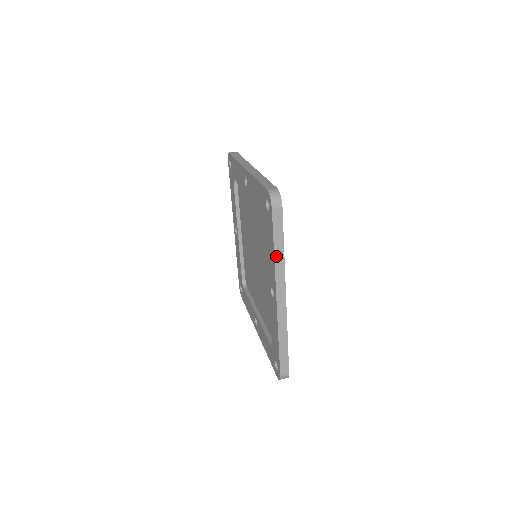
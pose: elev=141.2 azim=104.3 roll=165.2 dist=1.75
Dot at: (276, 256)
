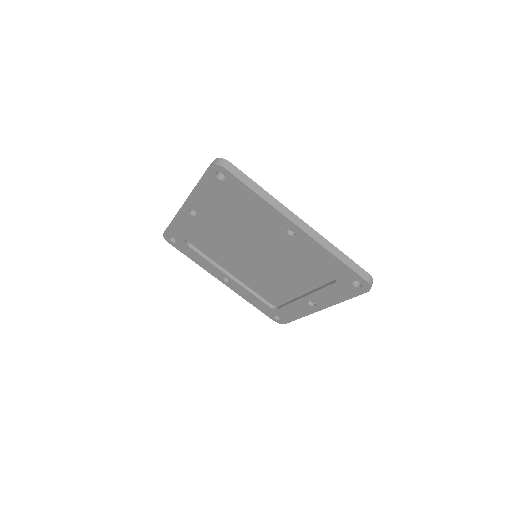
Dot at: (343, 301)
